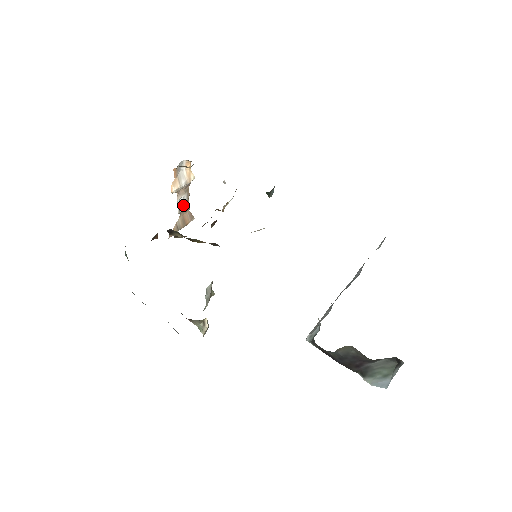
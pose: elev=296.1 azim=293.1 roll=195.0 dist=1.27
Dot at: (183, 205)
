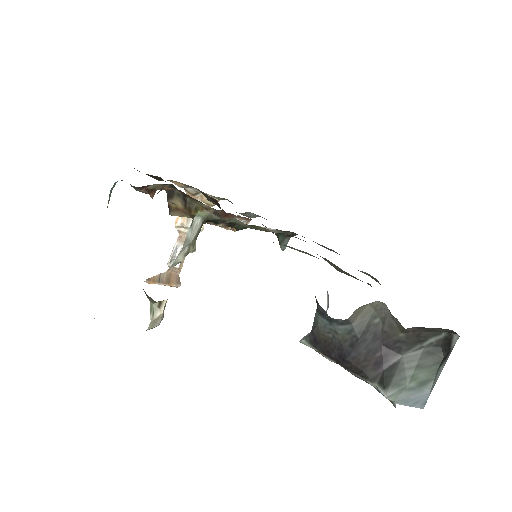
Dot at: occluded
